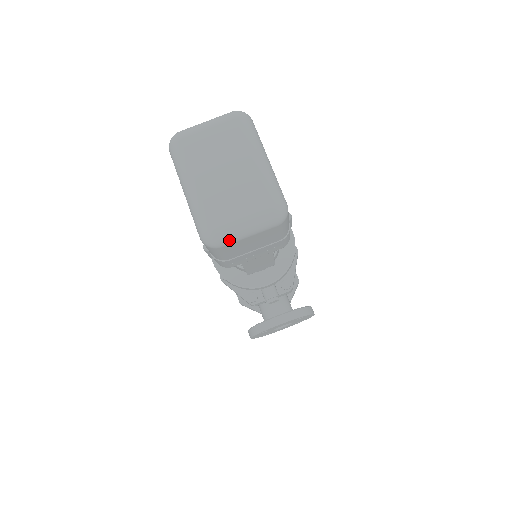
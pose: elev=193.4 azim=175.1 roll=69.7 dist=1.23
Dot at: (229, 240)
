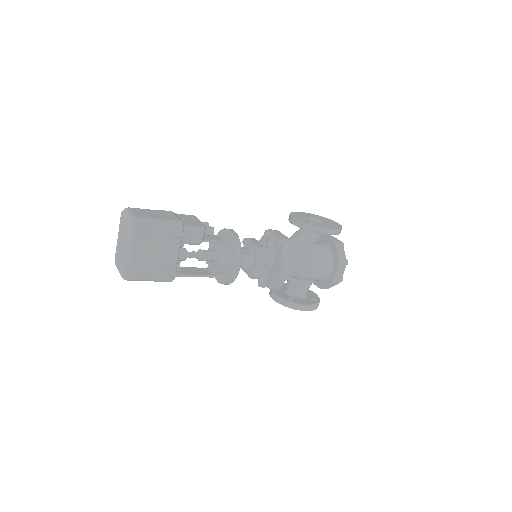
Dot at: occluded
